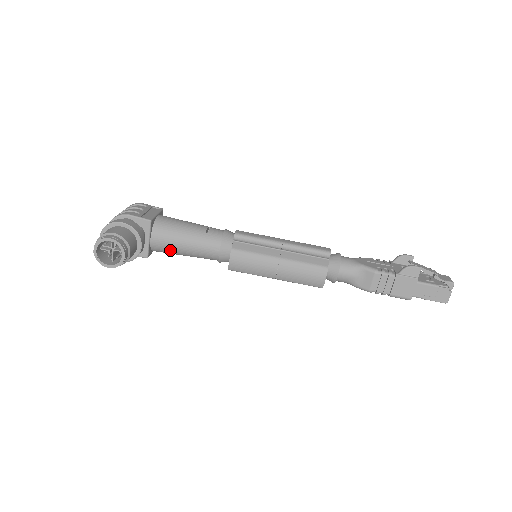
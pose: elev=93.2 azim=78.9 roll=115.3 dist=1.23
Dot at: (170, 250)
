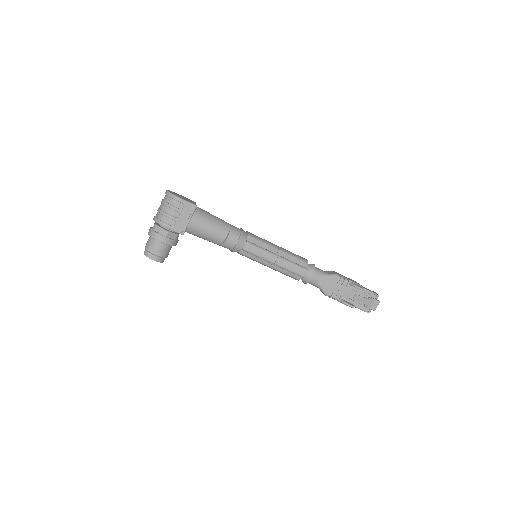
Dot at: occluded
